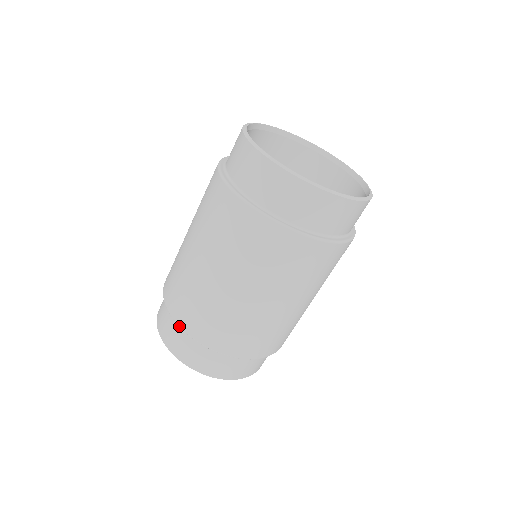
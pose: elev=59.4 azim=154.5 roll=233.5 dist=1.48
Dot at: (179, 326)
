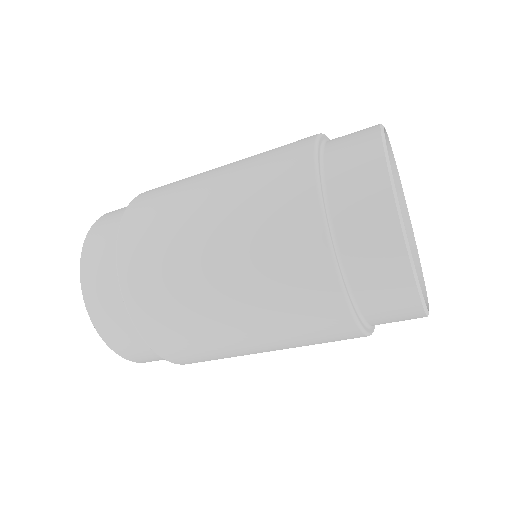
Dot at: (122, 294)
